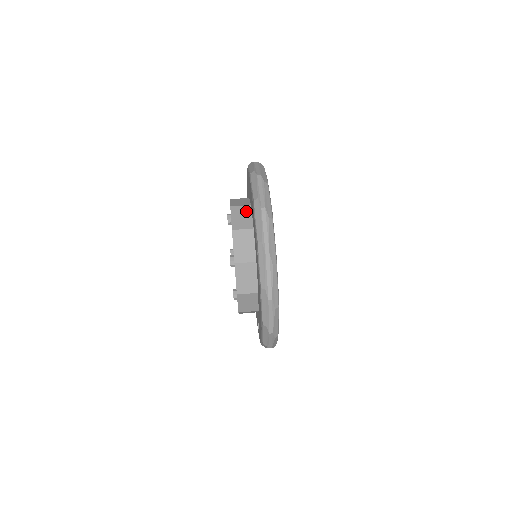
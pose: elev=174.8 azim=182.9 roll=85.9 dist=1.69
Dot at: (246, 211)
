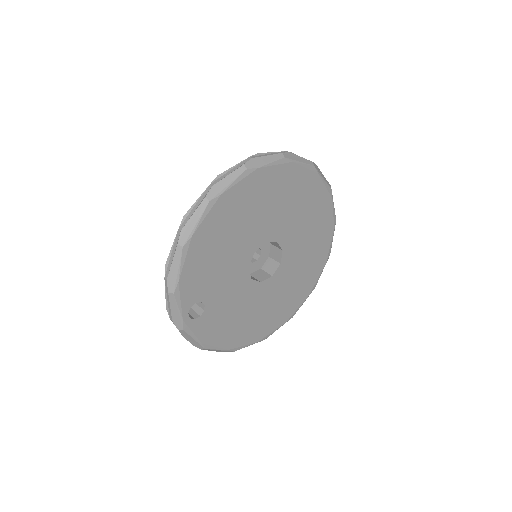
Dot at: occluded
